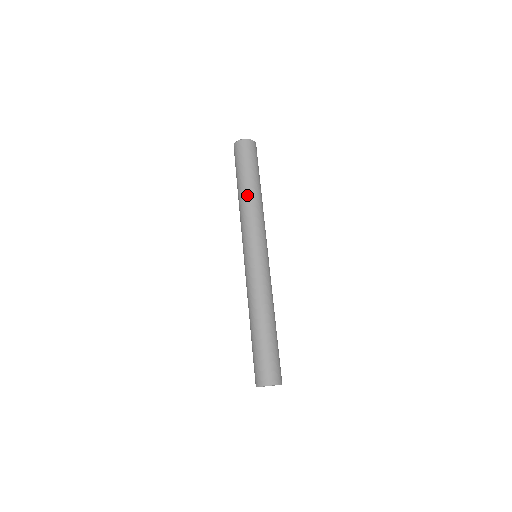
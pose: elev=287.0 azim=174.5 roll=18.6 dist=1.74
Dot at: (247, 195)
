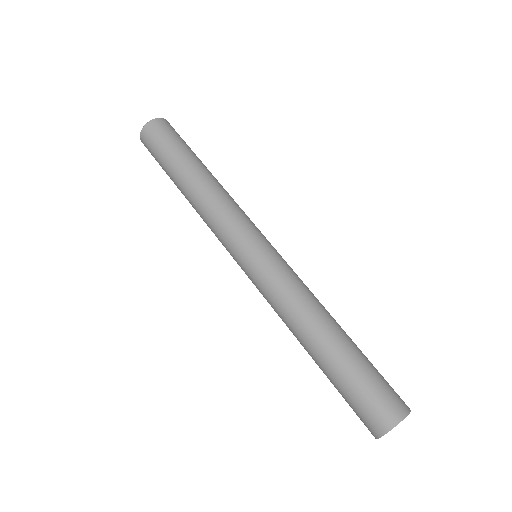
Dot at: (190, 190)
